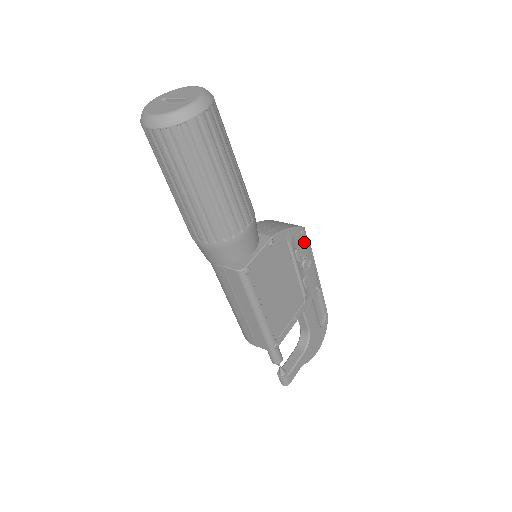
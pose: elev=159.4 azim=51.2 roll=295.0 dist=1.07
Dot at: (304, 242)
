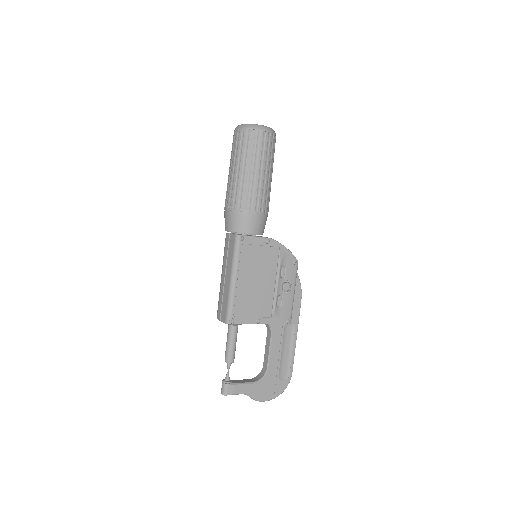
Dot at: (293, 270)
